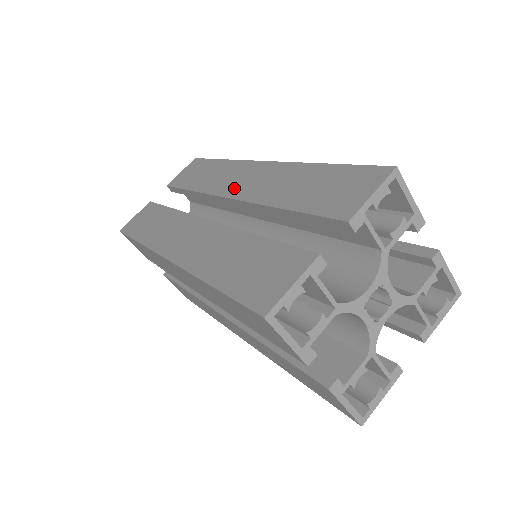
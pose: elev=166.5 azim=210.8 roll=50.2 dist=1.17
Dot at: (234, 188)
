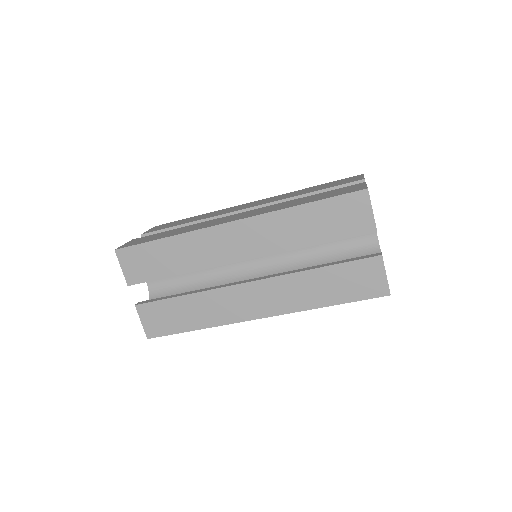
Dot at: (245, 207)
